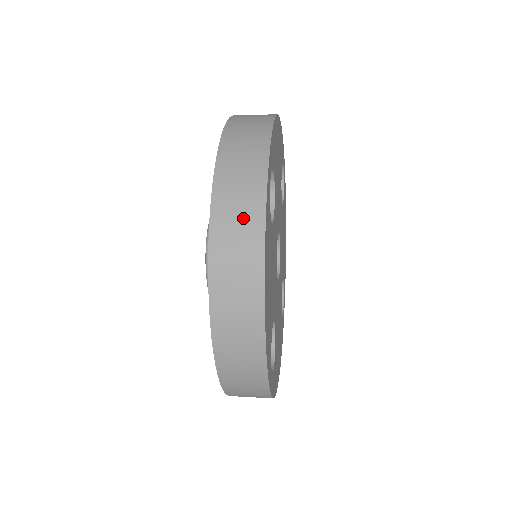
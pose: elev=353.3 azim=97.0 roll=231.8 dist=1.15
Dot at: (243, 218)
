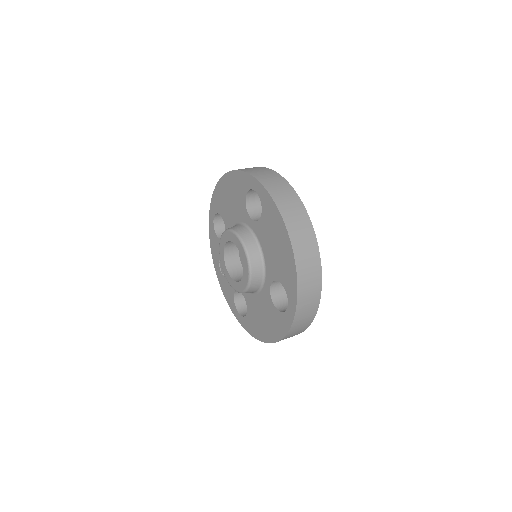
Dot at: (289, 198)
